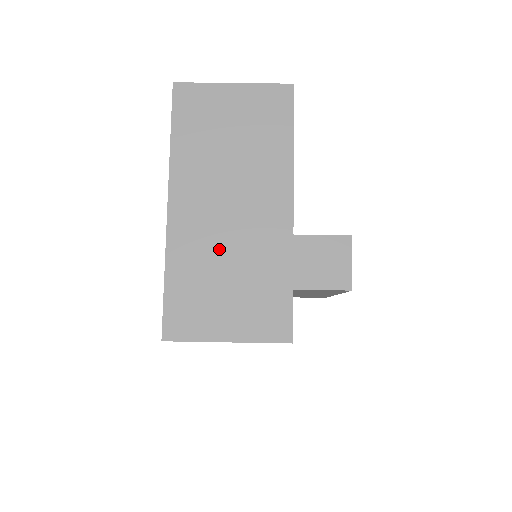
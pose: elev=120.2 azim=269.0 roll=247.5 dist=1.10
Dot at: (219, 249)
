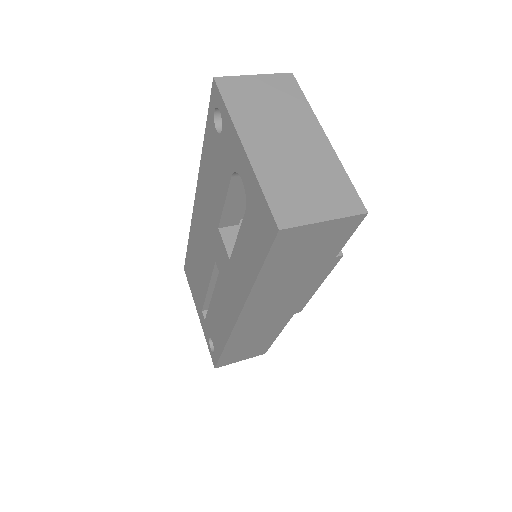
Dot at: (291, 166)
